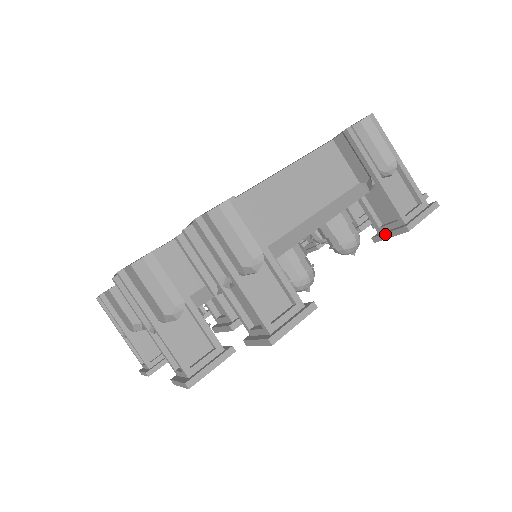
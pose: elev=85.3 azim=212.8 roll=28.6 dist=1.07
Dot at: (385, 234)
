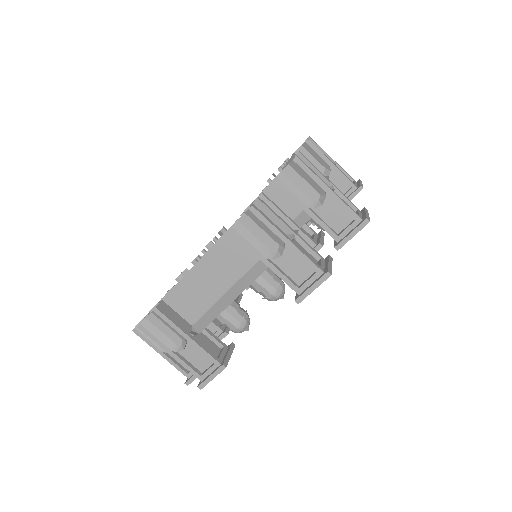
Dot at: occluded
